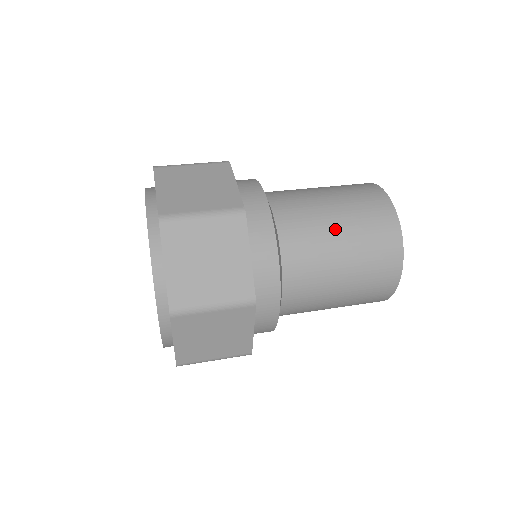
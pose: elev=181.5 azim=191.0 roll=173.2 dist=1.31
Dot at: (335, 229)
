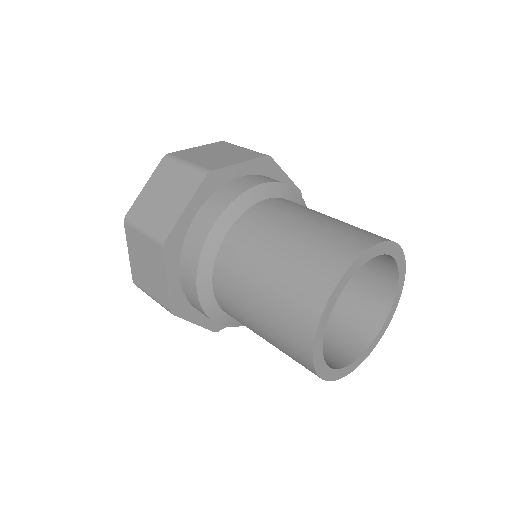
Dot at: (321, 215)
